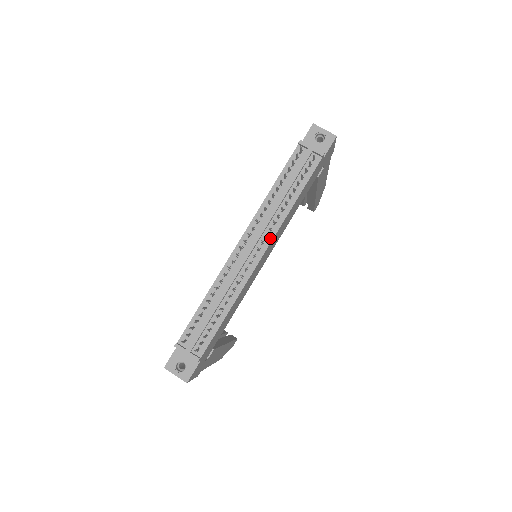
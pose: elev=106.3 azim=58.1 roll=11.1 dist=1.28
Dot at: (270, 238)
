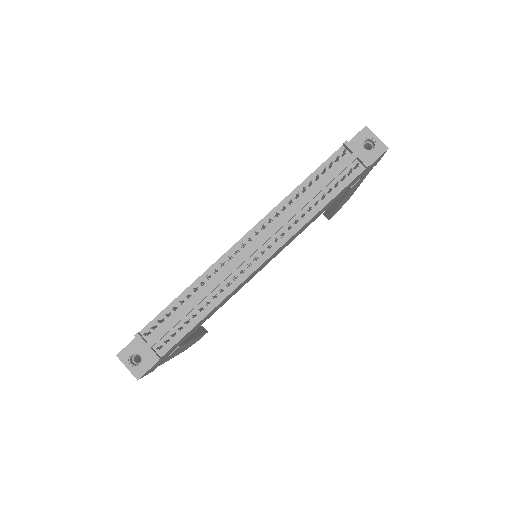
Dot at: (279, 243)
